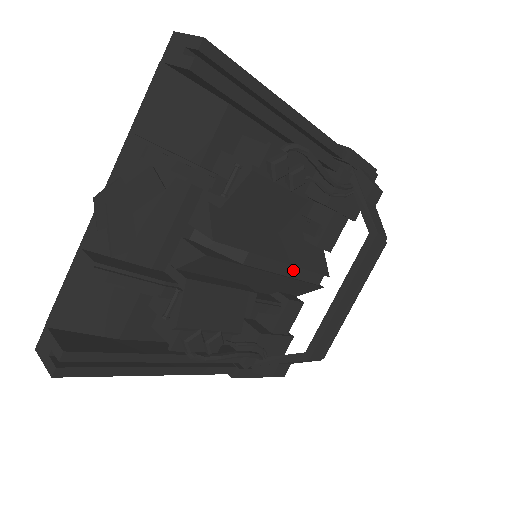
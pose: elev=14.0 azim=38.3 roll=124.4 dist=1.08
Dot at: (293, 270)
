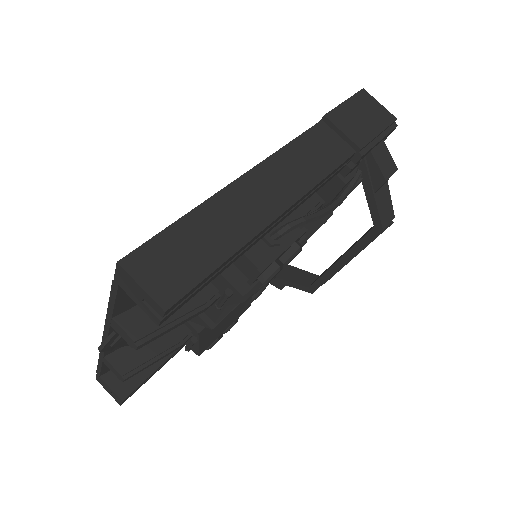
Dot at: occluded
